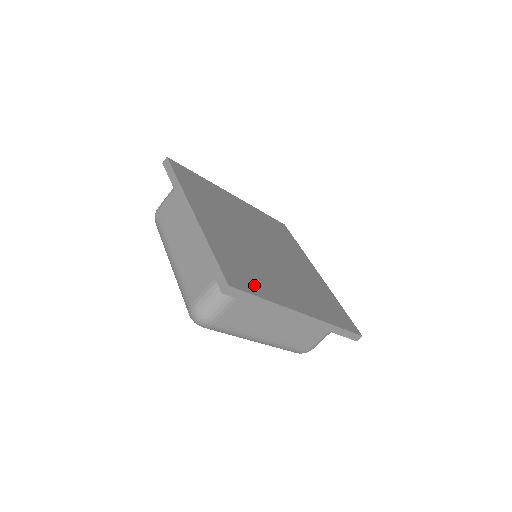
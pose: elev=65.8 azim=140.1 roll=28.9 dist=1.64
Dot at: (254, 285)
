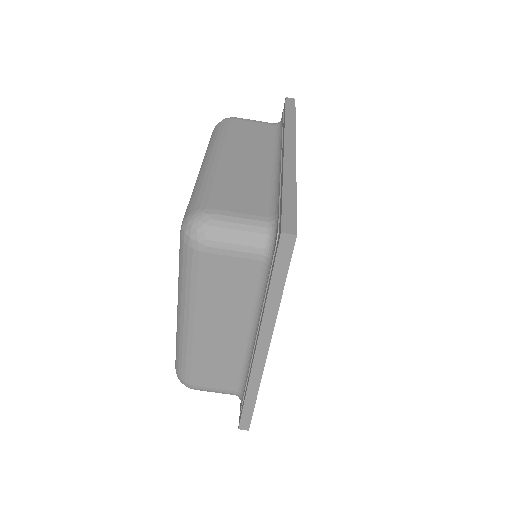
Dot at: occluded
